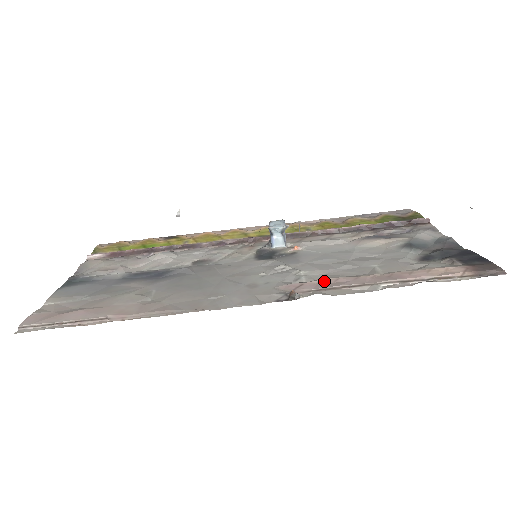
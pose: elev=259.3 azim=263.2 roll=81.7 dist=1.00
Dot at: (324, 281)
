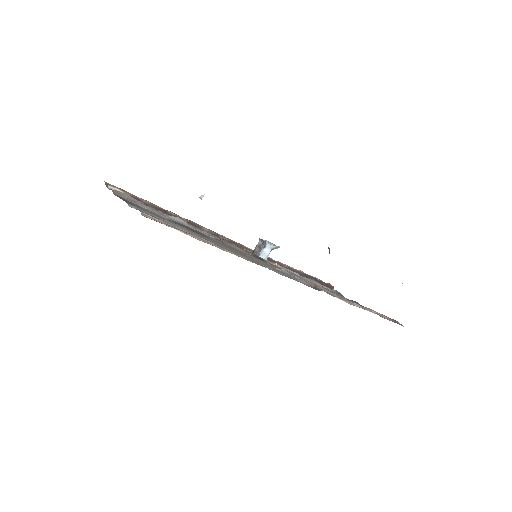
Dot at: (323, 289)
